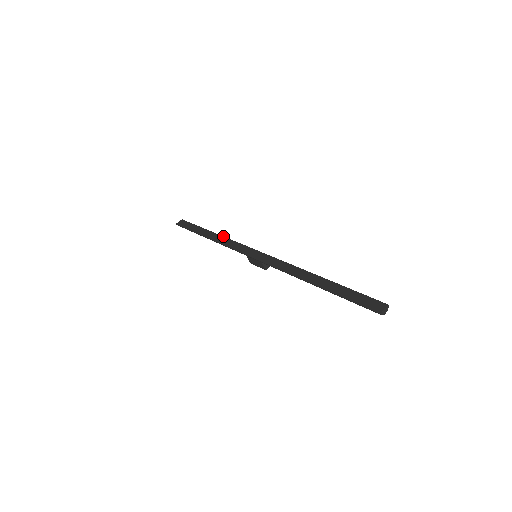
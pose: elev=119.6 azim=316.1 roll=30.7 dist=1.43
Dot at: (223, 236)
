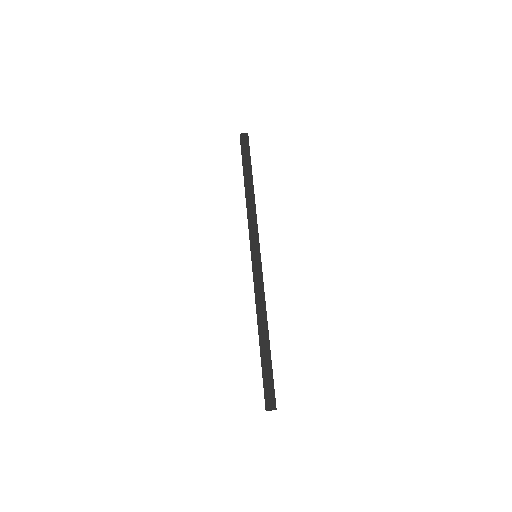
Dot at: occluded
